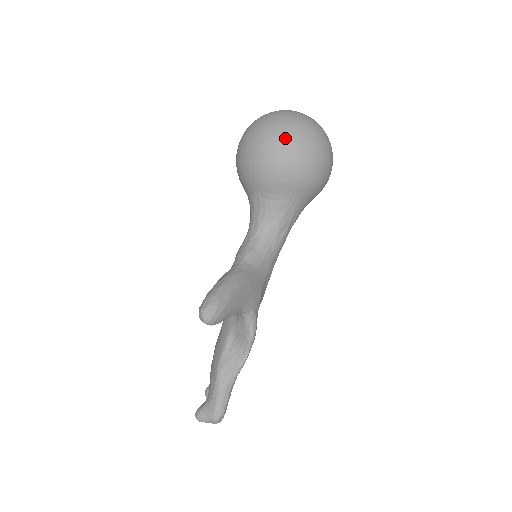
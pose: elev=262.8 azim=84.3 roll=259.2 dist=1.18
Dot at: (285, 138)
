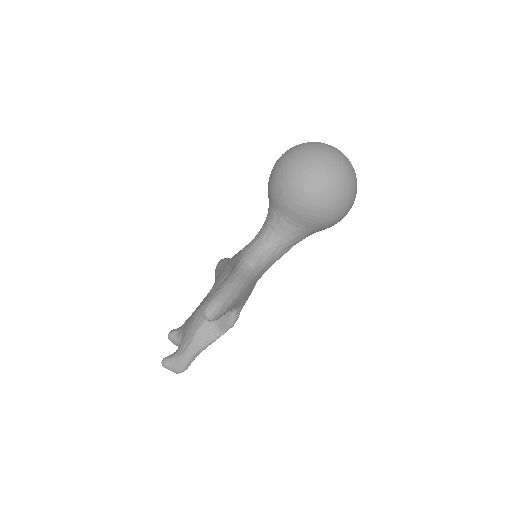
Dot at: (325, 185)
